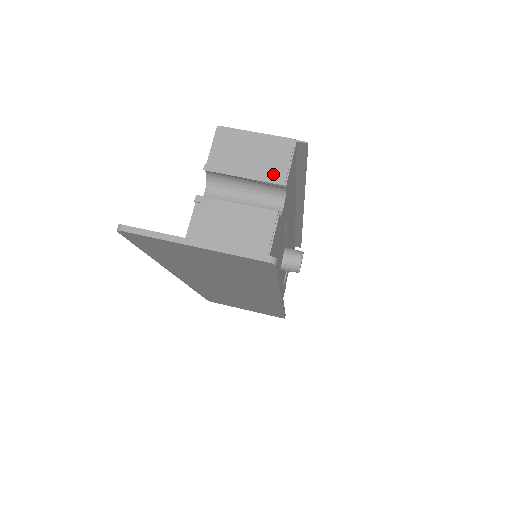
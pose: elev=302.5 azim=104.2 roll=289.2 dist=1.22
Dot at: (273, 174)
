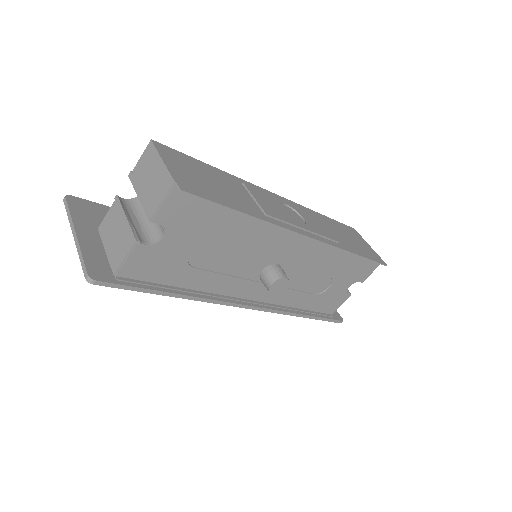
Dot at: (150, 206)
